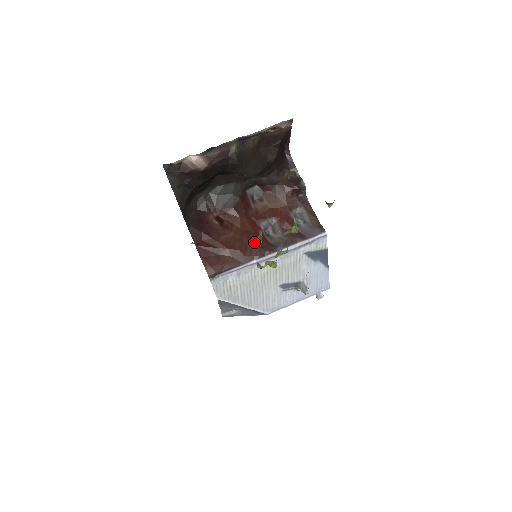
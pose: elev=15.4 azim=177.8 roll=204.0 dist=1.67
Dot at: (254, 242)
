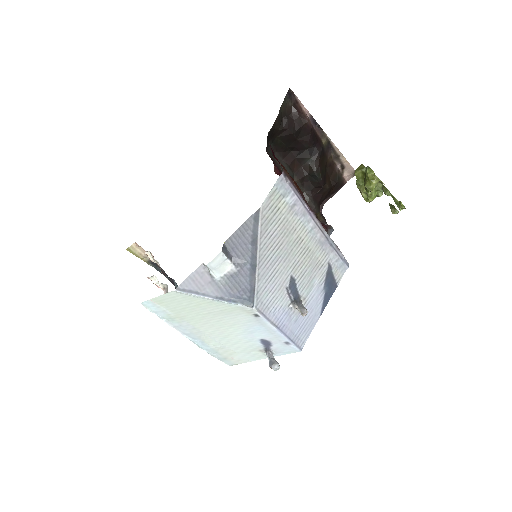
Dot at: occluded
